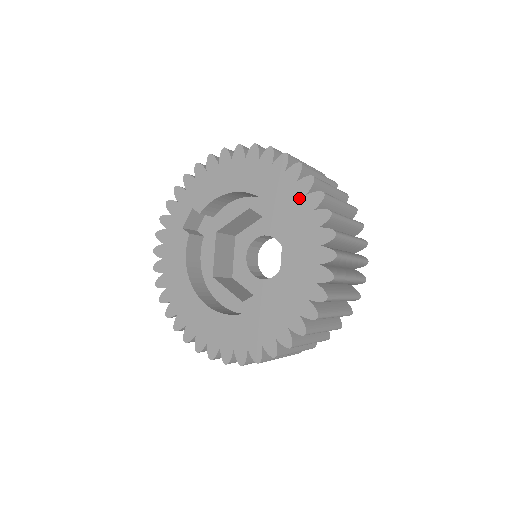
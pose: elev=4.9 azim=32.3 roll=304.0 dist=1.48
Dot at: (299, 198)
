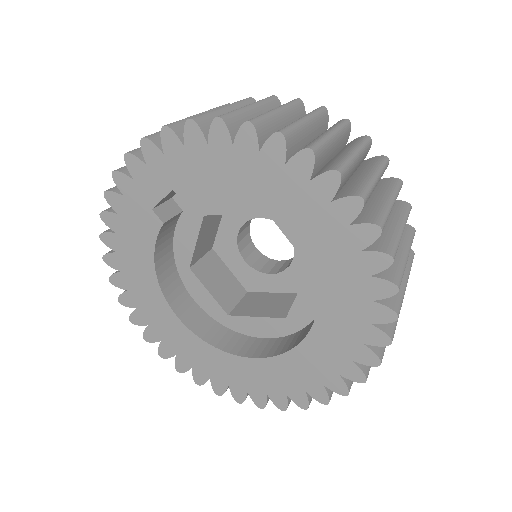
Dot at: (357, 274)
